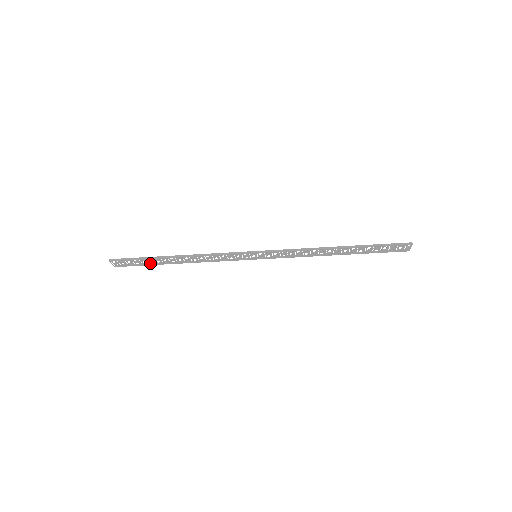
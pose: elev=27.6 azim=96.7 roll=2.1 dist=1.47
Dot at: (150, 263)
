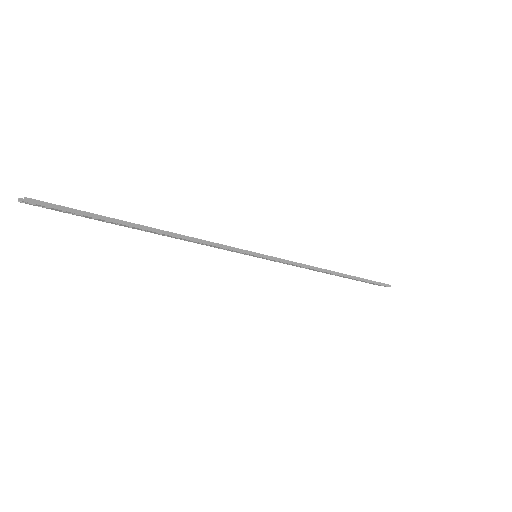
Dot at: occluded
